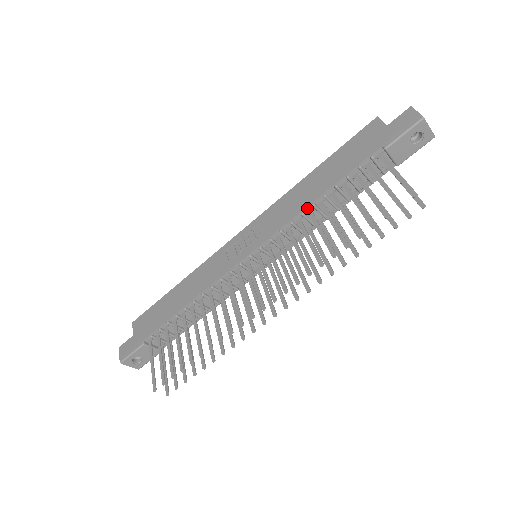
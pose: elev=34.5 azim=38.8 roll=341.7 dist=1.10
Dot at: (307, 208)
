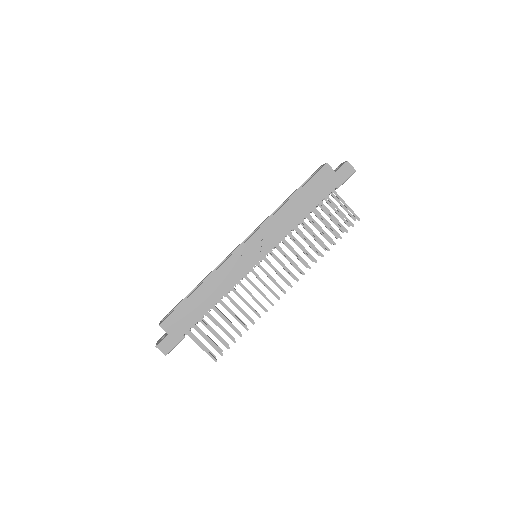
Dot at: (296, 226)
